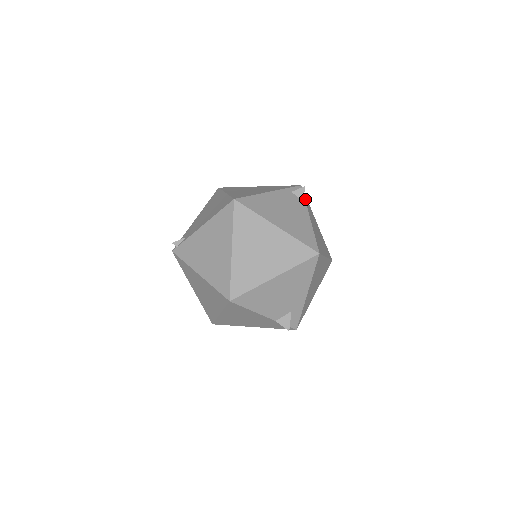
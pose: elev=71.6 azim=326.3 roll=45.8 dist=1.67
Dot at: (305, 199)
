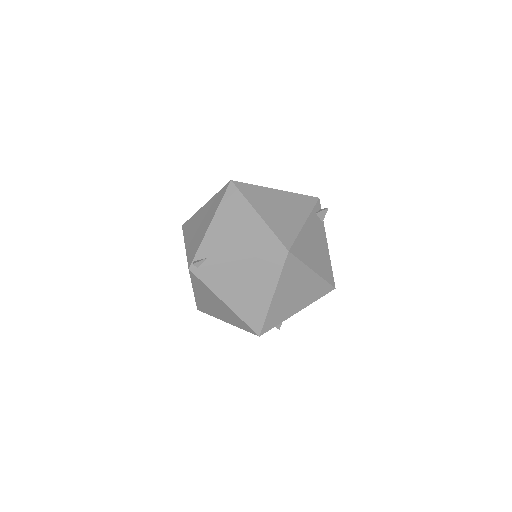
Dot at: occluded
